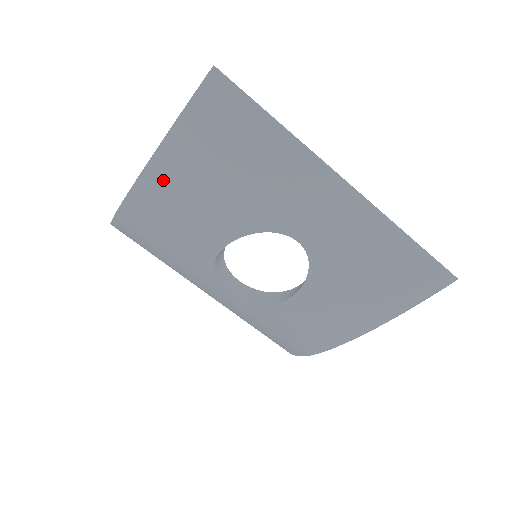
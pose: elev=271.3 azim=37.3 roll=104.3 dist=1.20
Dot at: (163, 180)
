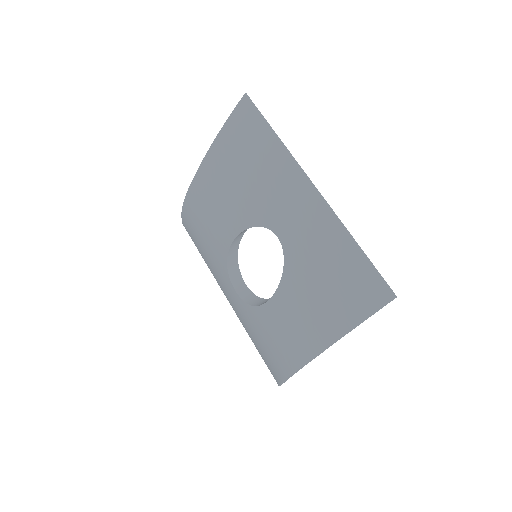
Dot at: (207, 177)
